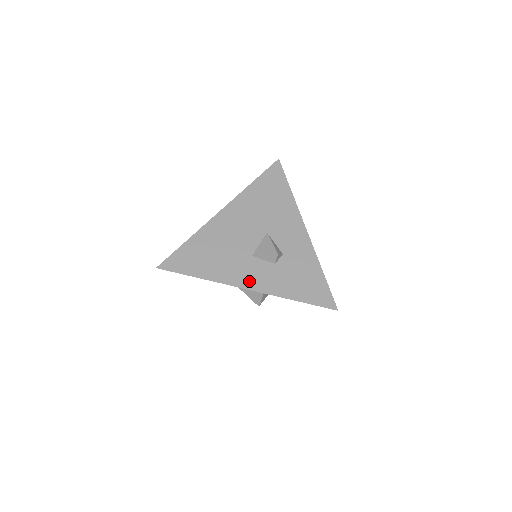
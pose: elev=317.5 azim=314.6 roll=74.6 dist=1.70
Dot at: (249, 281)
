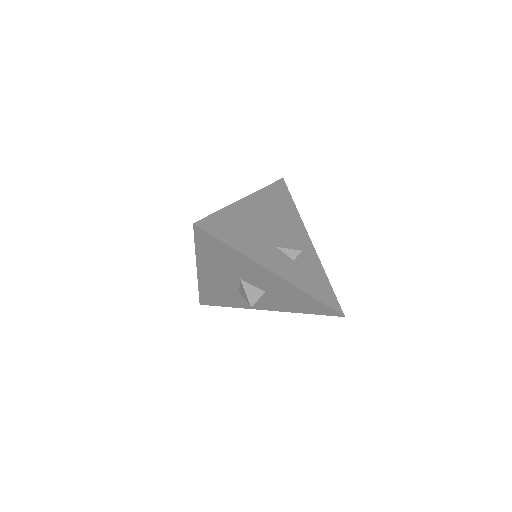
Dot at: (276, 267)
